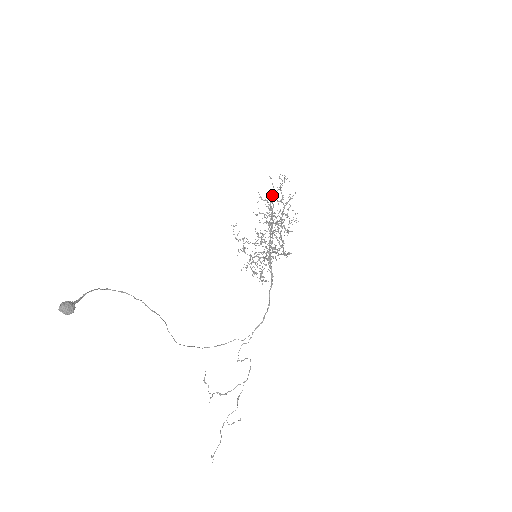
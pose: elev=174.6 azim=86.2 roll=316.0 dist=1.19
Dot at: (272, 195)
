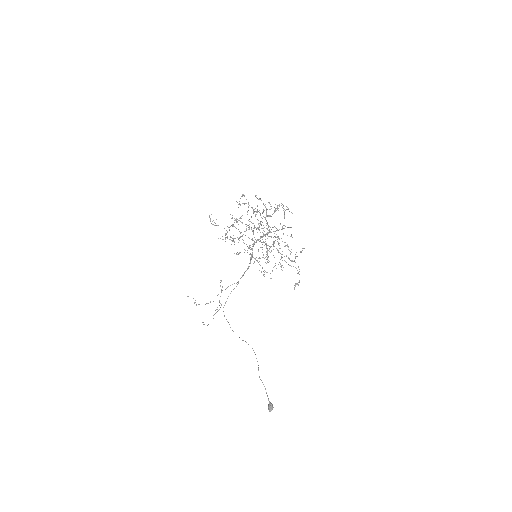
Dot at: occluded
